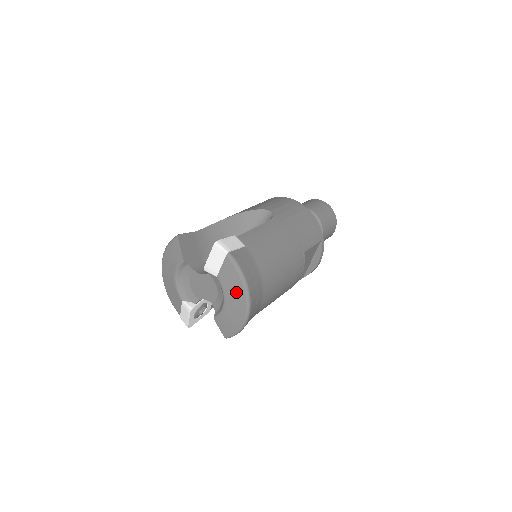
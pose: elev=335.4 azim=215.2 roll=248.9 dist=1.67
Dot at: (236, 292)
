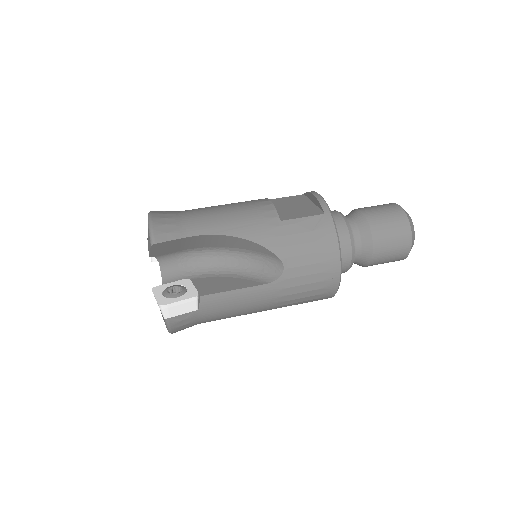
Dot at: occluded
